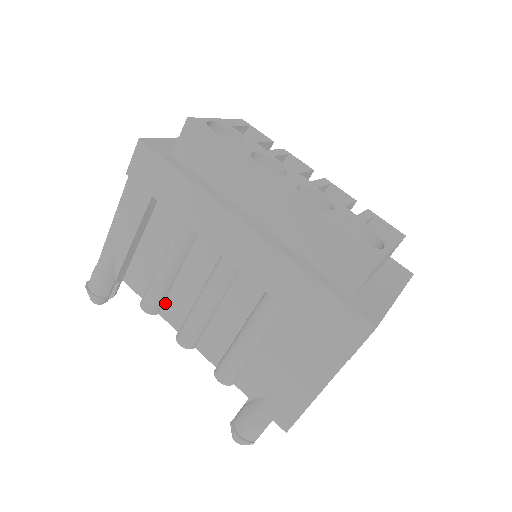
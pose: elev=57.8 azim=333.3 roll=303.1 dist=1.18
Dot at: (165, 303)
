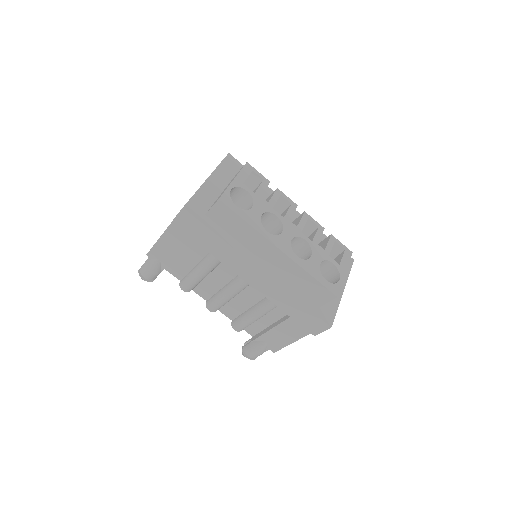
Dot at: (197, 286)
